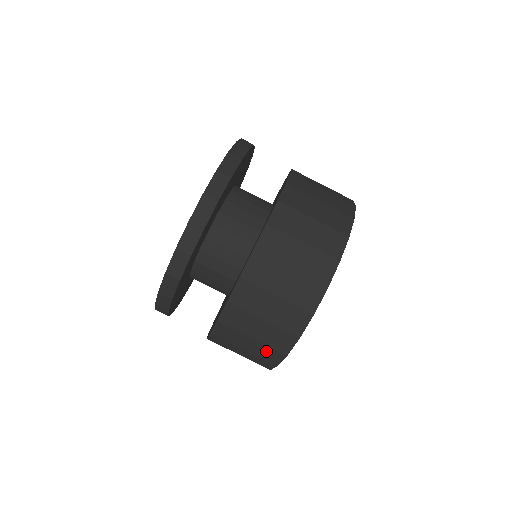
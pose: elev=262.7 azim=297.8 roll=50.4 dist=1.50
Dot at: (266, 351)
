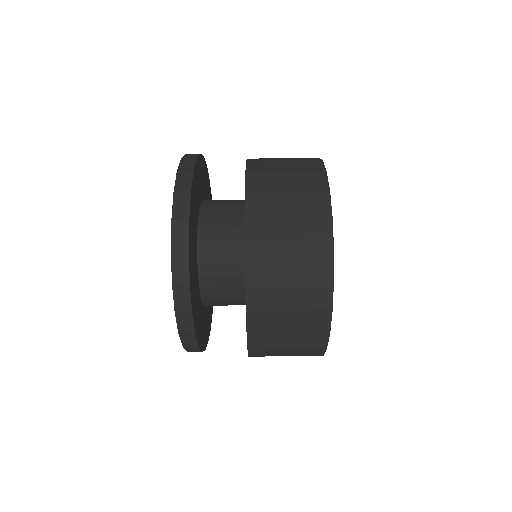
Dot at: (310, 319)
